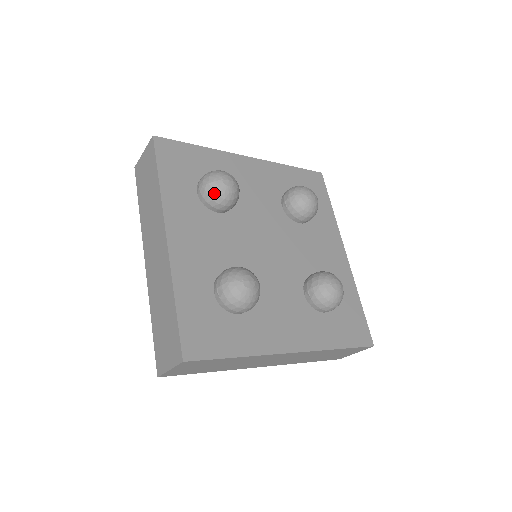
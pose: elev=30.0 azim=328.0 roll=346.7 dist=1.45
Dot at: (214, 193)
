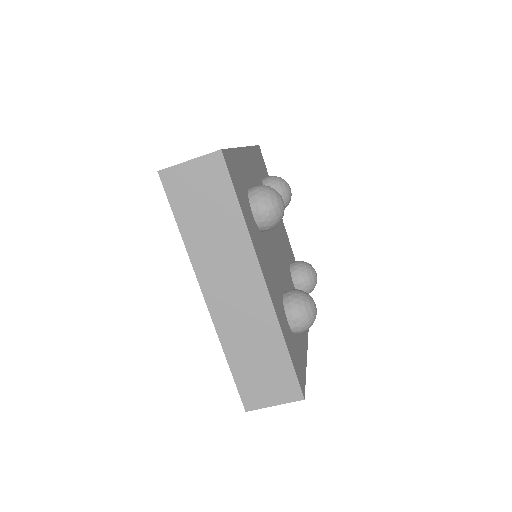
Dot at: (277, 218)
